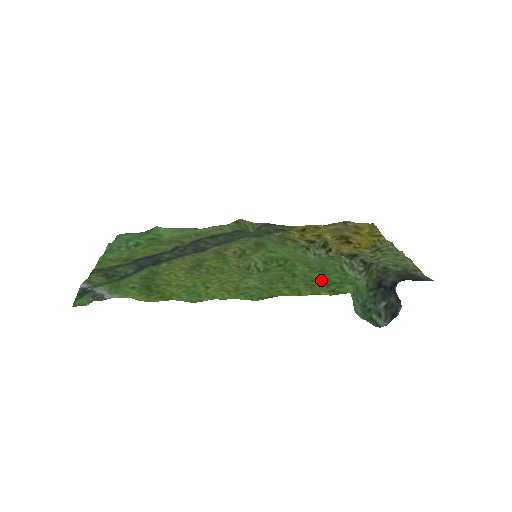
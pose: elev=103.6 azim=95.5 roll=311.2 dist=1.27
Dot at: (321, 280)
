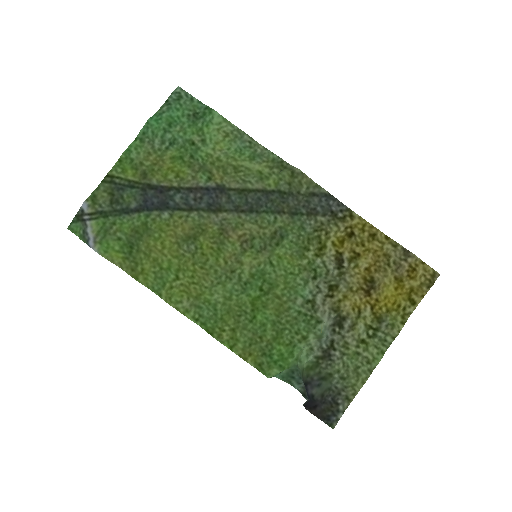
Dot at: (266, 343)
